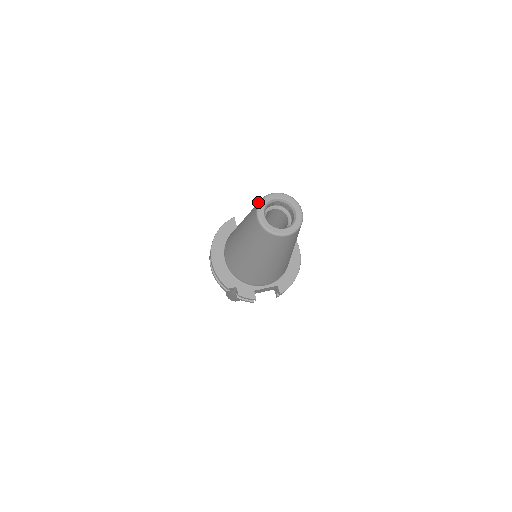
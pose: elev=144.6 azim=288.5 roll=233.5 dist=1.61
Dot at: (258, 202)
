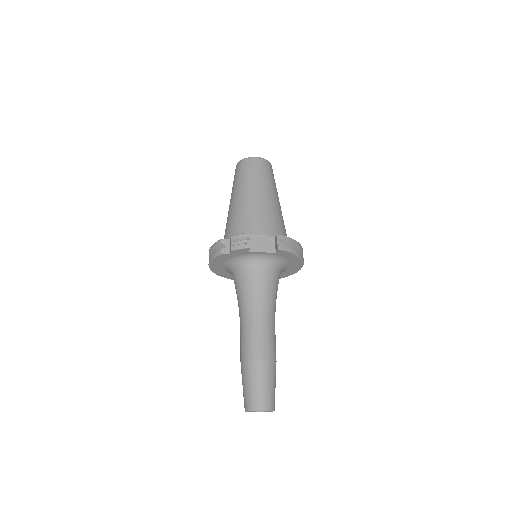
Dot at: occluded
